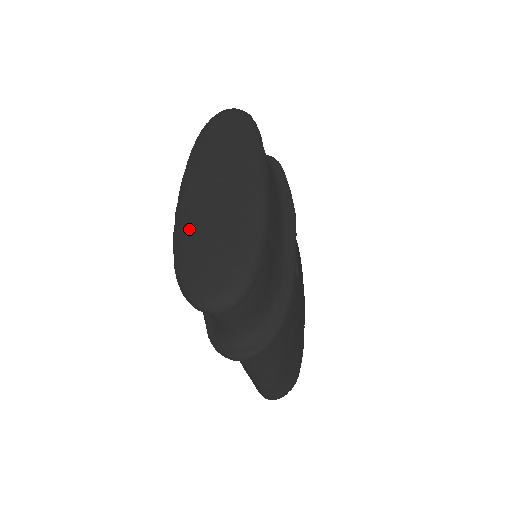
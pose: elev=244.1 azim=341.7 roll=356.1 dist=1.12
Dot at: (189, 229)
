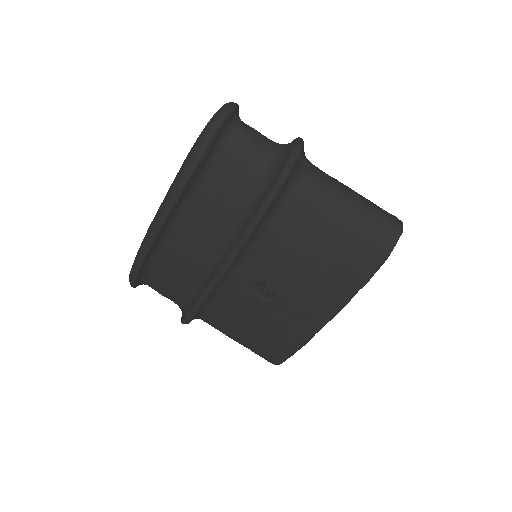
Dot at: (176, 175)
